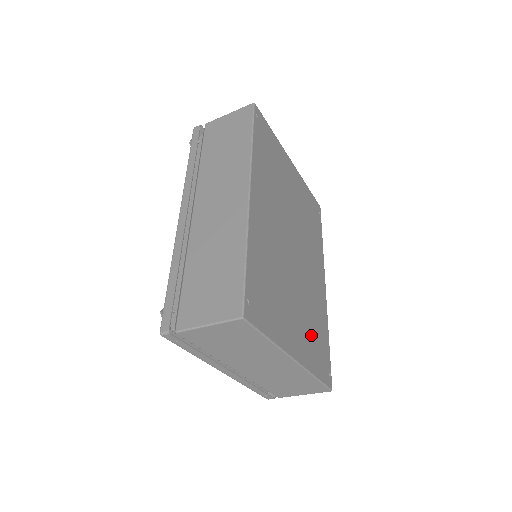
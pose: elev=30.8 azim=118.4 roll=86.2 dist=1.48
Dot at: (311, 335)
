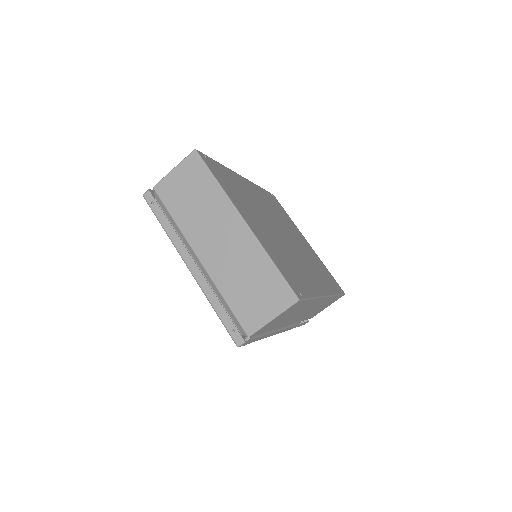
Dot at: (280, 256)
